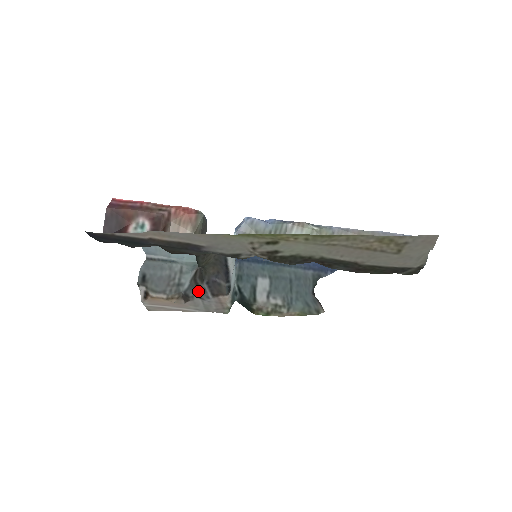
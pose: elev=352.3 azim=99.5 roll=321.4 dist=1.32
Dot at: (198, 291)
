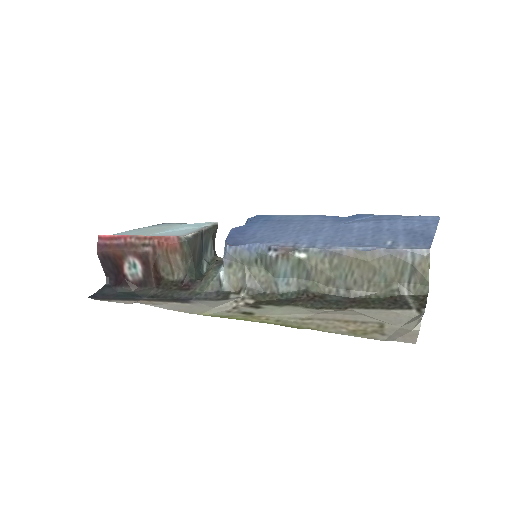
Dot at: occluded
